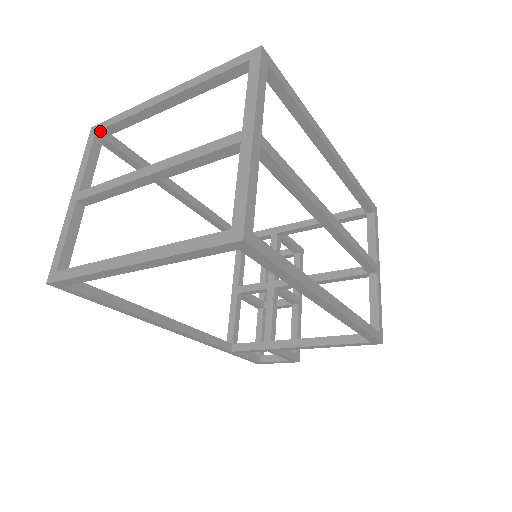
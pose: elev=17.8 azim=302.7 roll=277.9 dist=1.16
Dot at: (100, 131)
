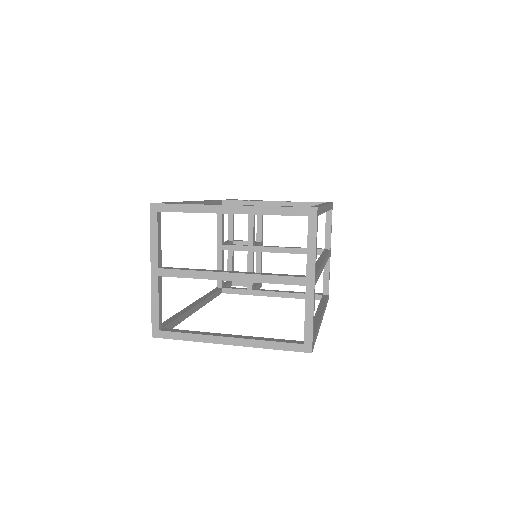
Dot at: (162, 211)
